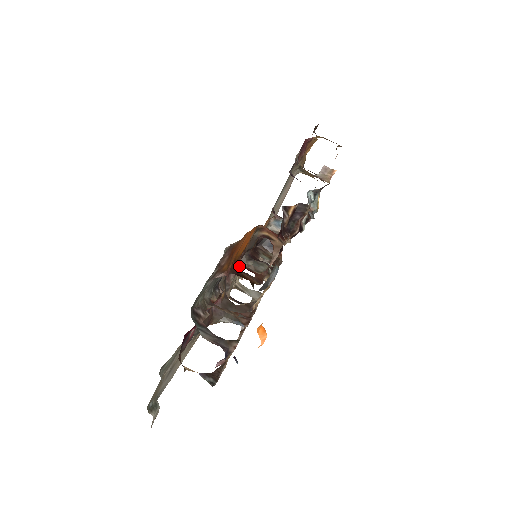
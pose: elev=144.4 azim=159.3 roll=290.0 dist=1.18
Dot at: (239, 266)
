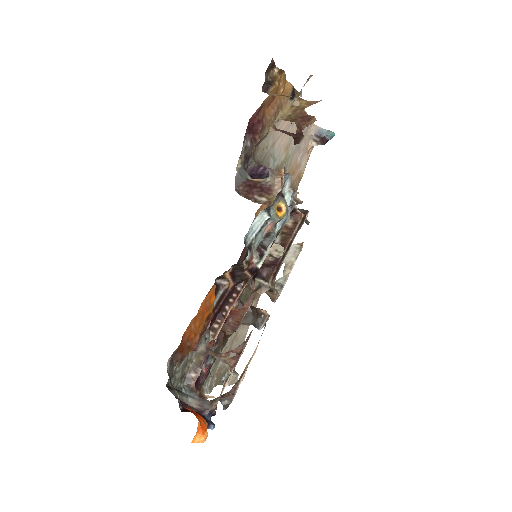
Dot at: occluded
